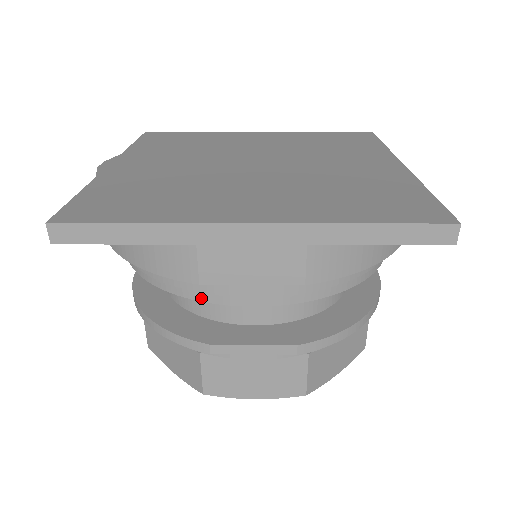
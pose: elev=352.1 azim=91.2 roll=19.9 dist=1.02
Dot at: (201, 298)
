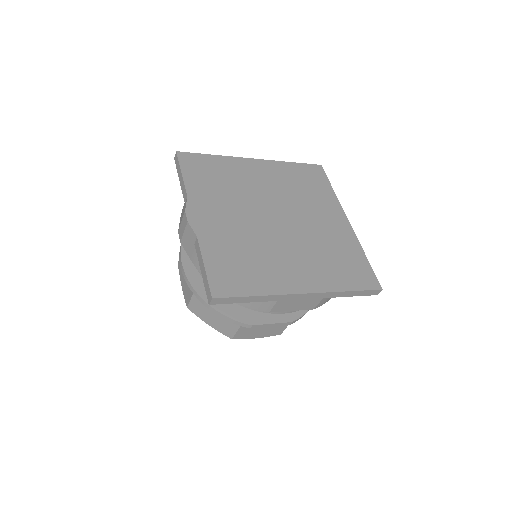
Dot at: (259, 310)
